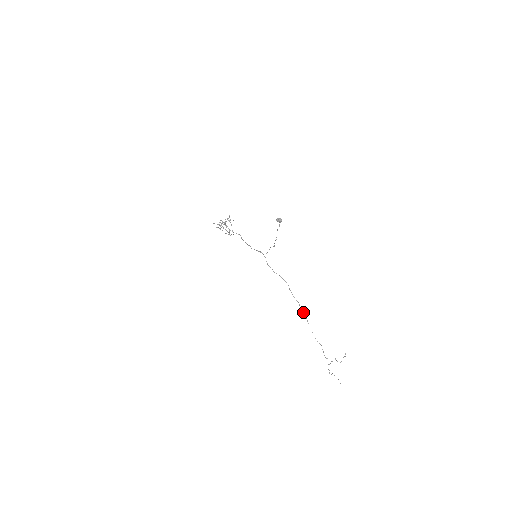
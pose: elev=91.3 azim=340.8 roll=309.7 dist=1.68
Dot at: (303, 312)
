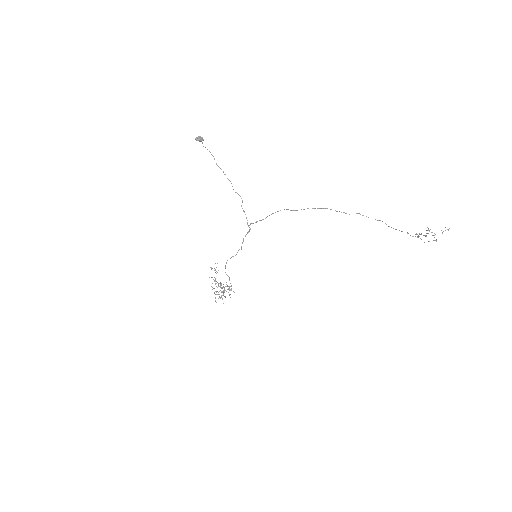
Dot at: occluded
